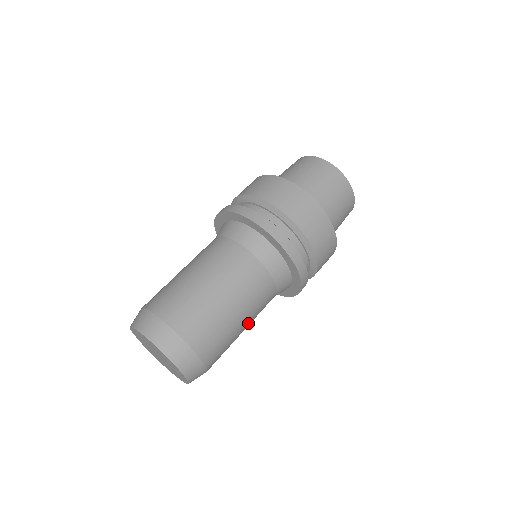
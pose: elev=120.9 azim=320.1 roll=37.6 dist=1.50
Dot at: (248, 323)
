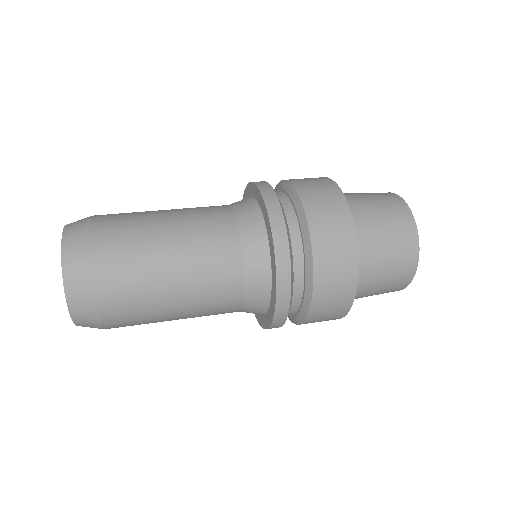
Dot at: (182, 273)
